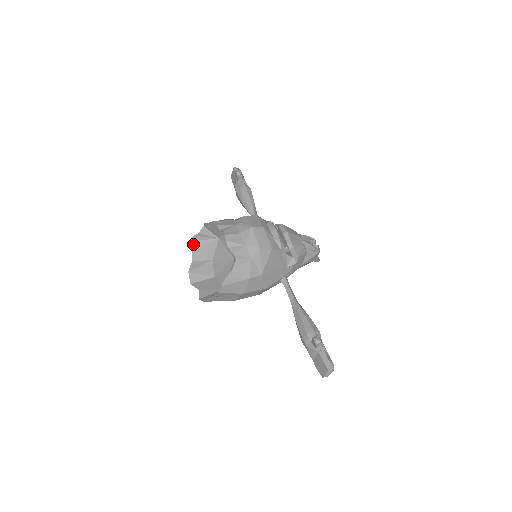
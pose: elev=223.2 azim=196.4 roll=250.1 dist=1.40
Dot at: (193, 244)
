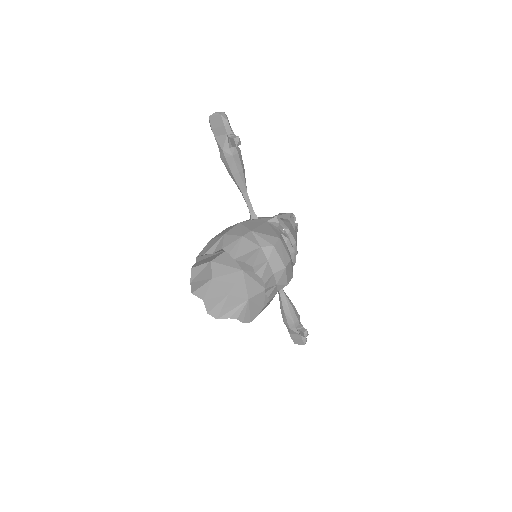
Dot at: (199, 258)
